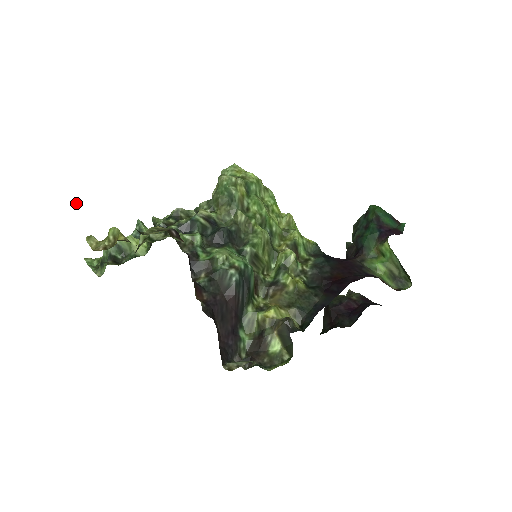
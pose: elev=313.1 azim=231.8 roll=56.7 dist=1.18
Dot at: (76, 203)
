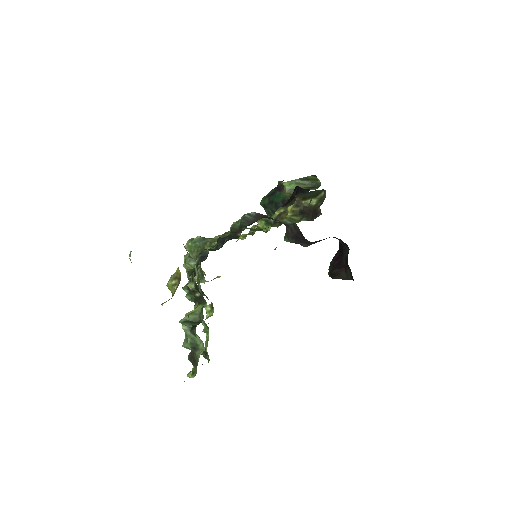
Dot at: (130, 255)
